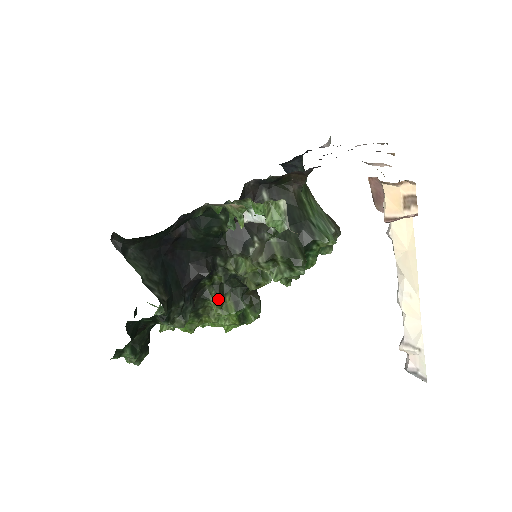
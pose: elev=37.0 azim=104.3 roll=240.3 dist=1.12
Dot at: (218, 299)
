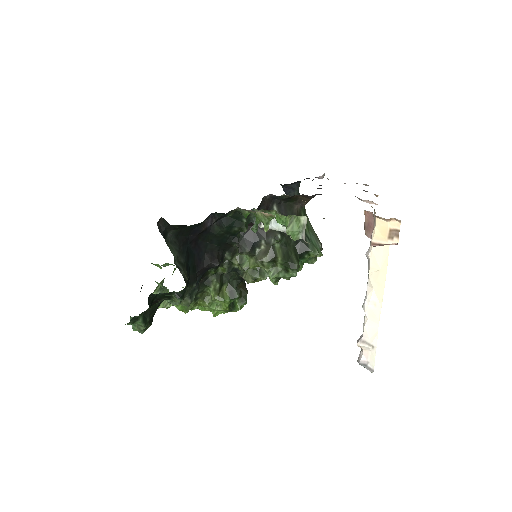
Dot at: (218, 287)
